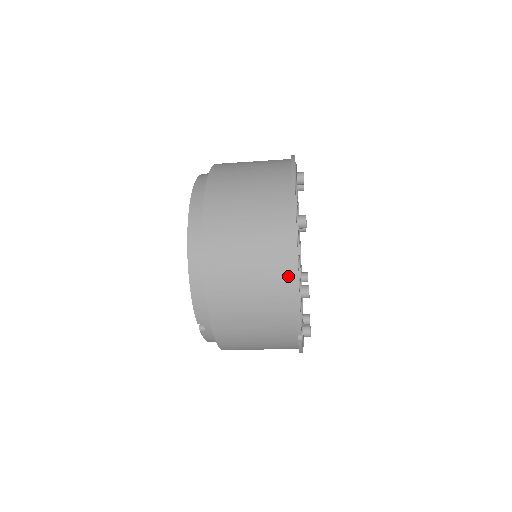
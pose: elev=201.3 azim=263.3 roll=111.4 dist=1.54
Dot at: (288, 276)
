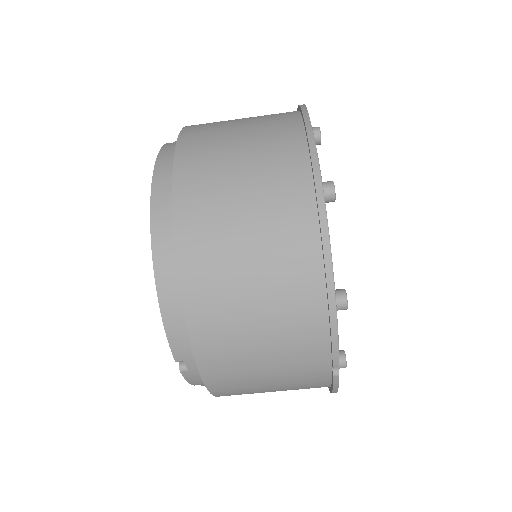
Dot at: (315, 276)
